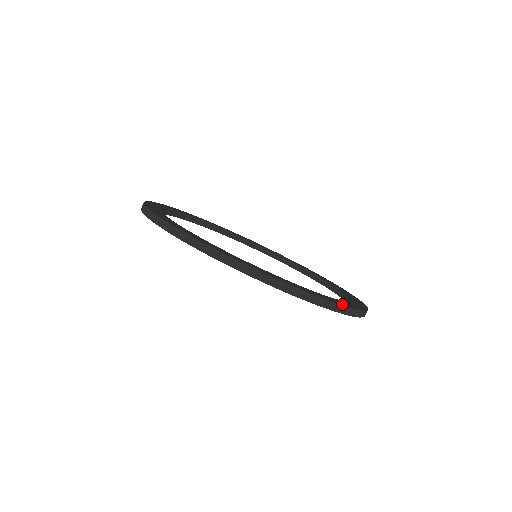
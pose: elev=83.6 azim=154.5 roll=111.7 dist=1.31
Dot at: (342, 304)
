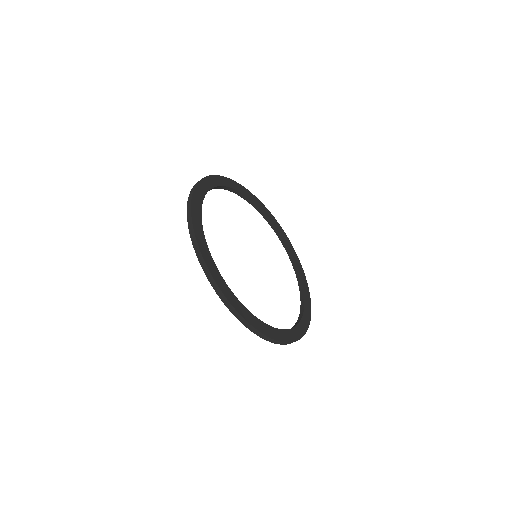
Dot at: (310, 300)
